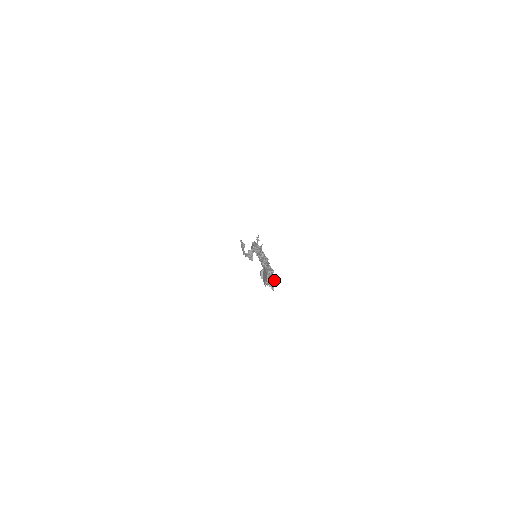
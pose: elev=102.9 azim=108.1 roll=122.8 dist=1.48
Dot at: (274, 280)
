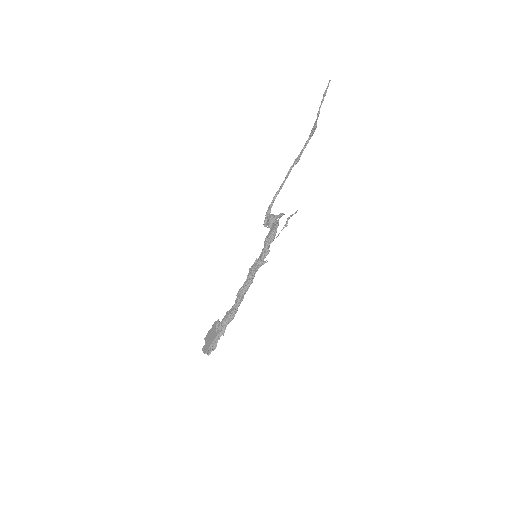
Dot at: (209, 352)
